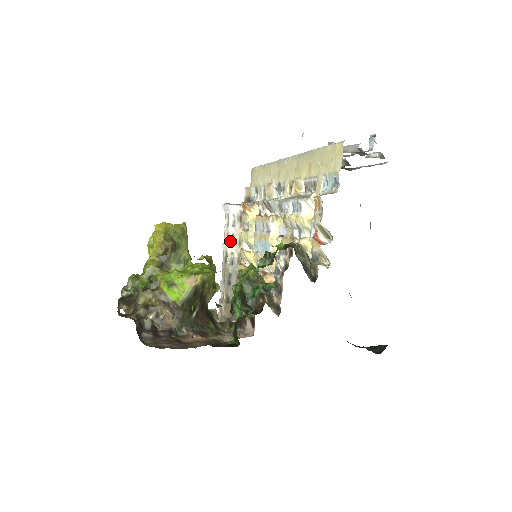
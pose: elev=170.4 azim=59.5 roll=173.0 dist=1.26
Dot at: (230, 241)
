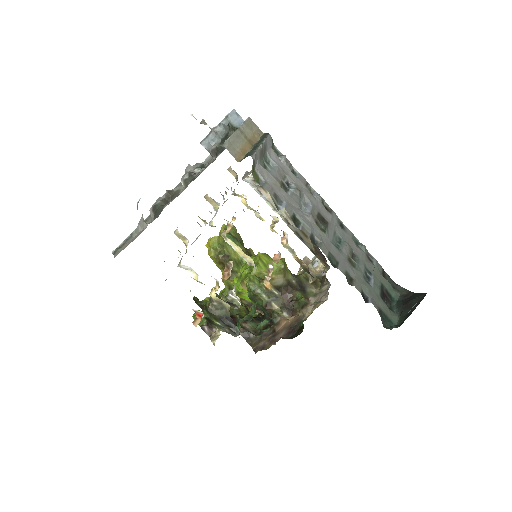
Dot at: (271, 207)
